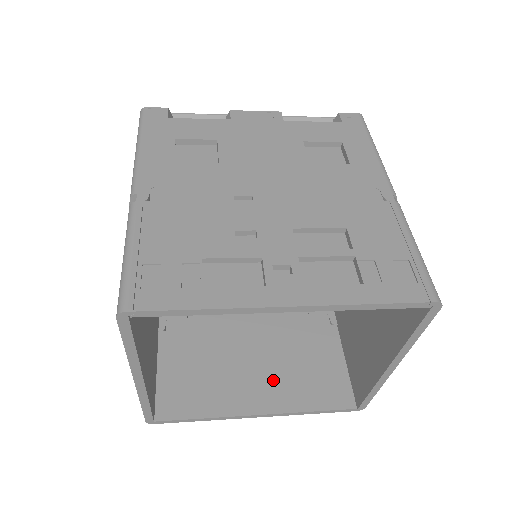
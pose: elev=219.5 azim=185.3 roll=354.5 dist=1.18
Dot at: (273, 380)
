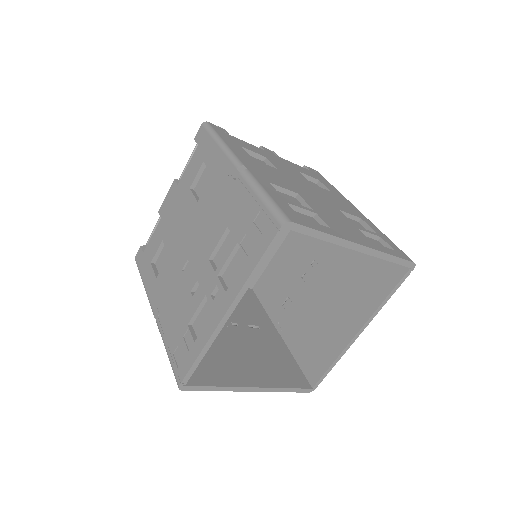
Dot at: (350, 302)
